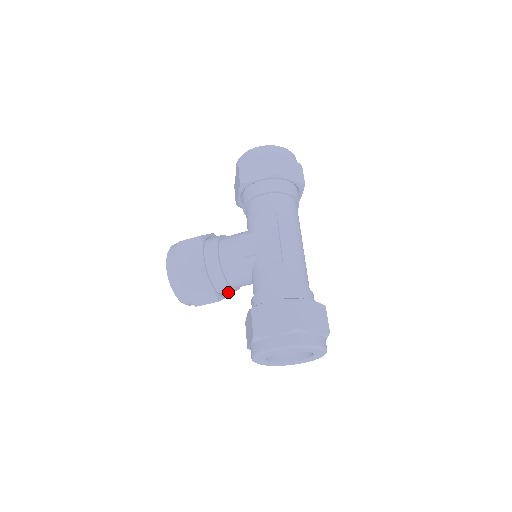
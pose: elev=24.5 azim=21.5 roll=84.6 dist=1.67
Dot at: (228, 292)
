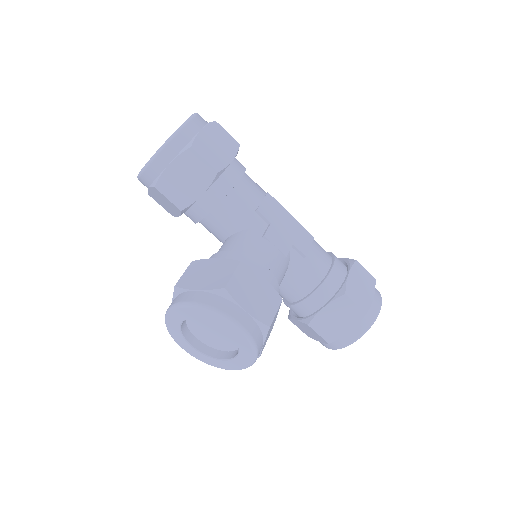
Dot at: occluded
